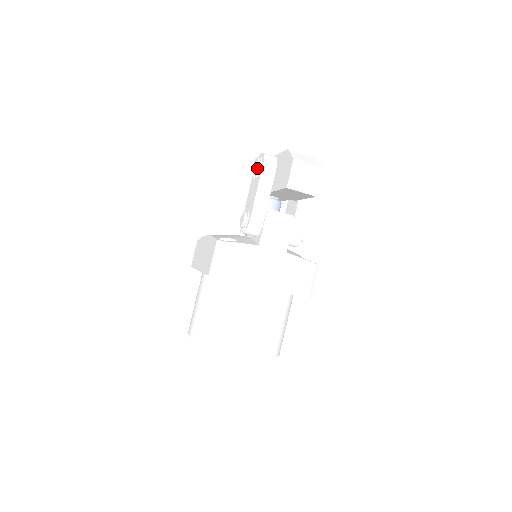
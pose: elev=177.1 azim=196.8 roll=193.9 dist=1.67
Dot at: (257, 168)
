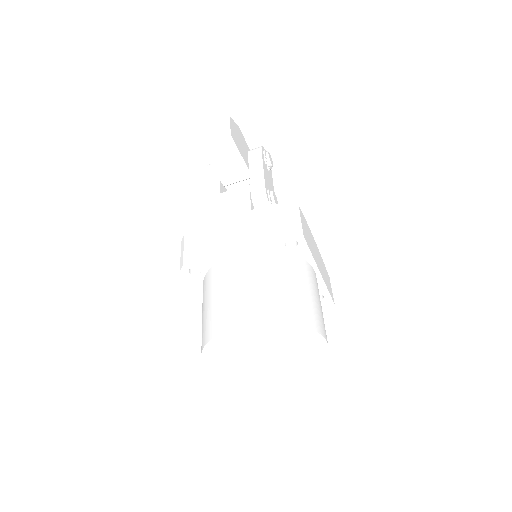
Dot at: occluded
